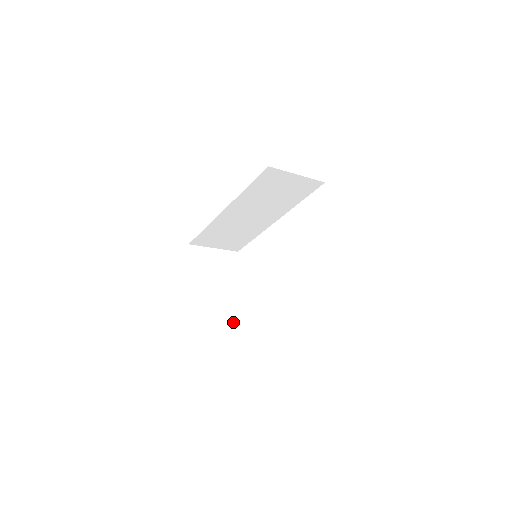
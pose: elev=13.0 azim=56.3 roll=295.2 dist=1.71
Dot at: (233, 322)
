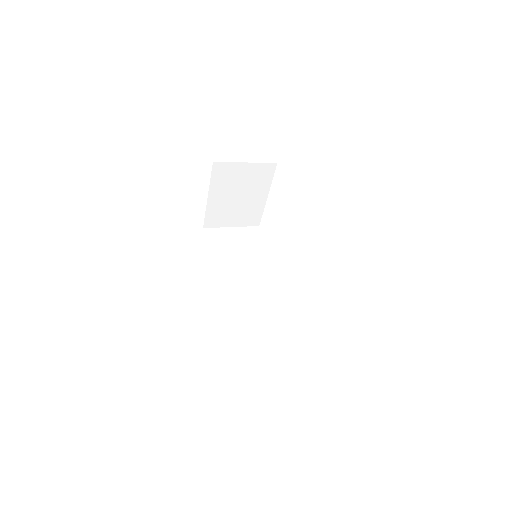
Dot at: (245, 225)
